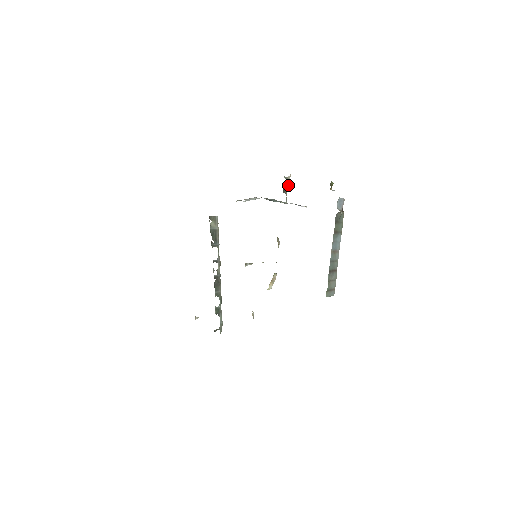
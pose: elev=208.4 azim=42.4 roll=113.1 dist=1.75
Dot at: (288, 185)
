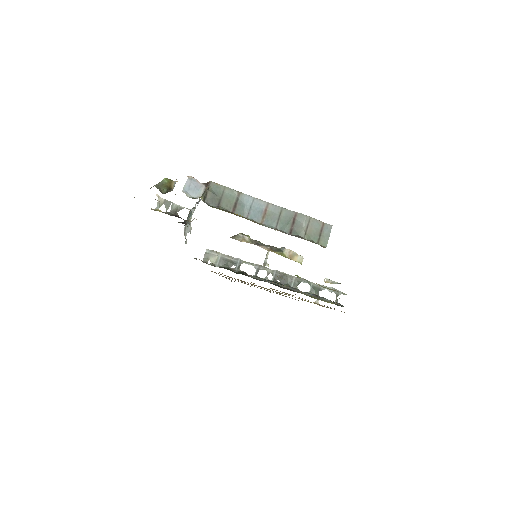
Dot at: (170, 202)
